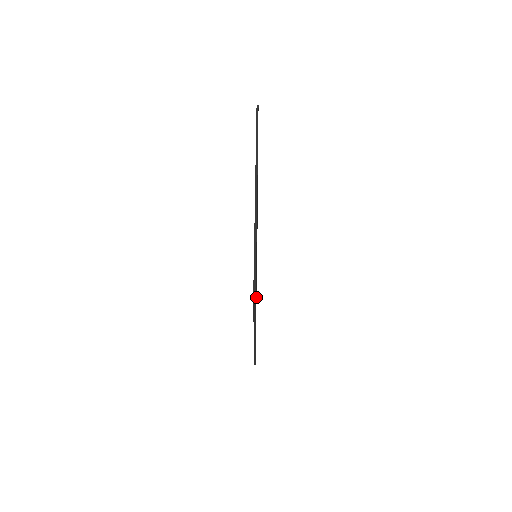
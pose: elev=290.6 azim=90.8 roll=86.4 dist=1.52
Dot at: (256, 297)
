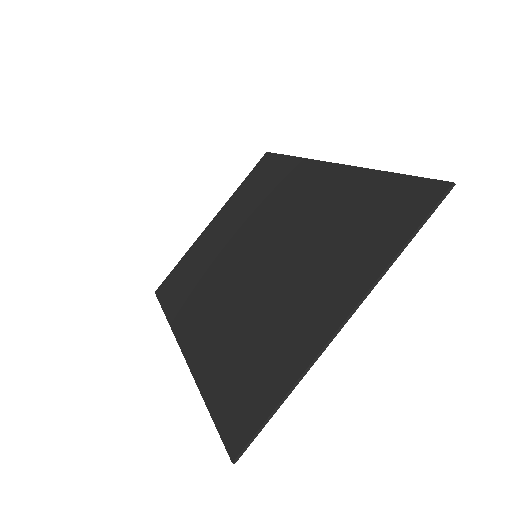
Dot at: (211, 238)
